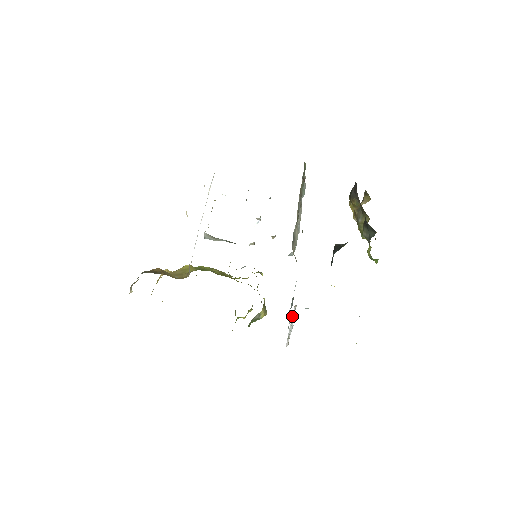
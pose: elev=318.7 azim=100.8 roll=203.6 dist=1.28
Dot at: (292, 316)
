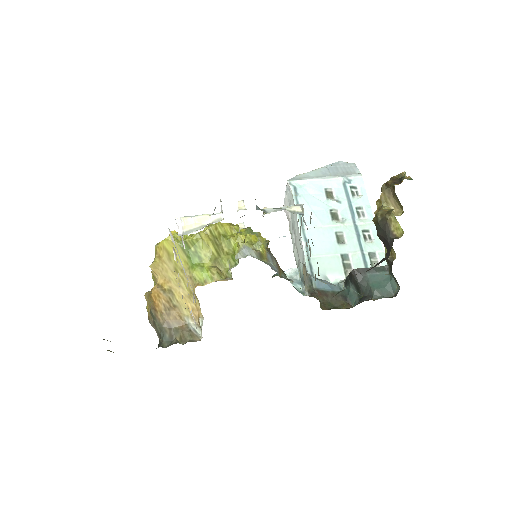
Dot at: (294, 235)
